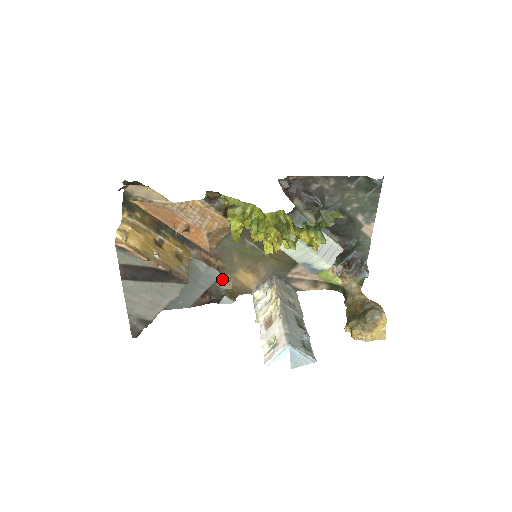
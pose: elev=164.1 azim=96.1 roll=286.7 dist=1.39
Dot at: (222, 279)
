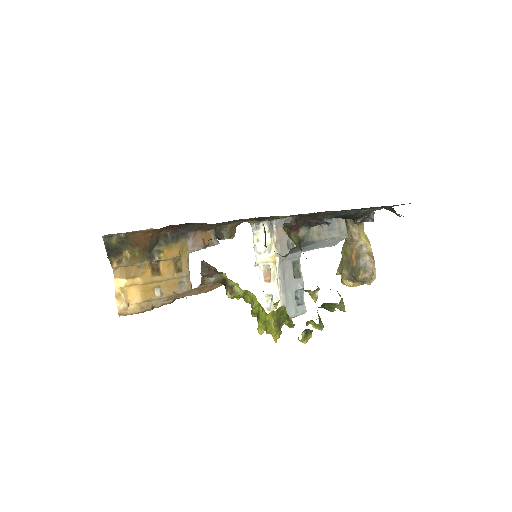
Dot at: occluded
